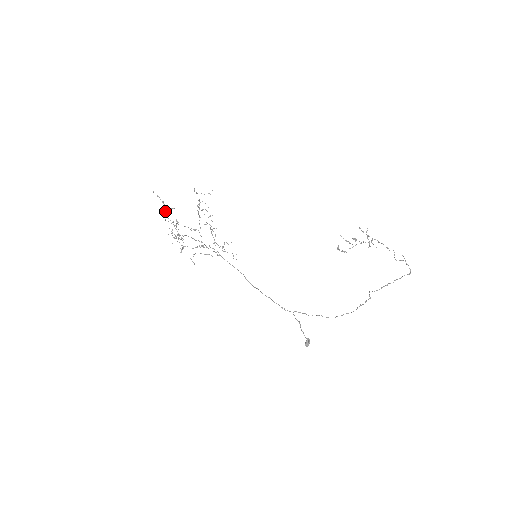
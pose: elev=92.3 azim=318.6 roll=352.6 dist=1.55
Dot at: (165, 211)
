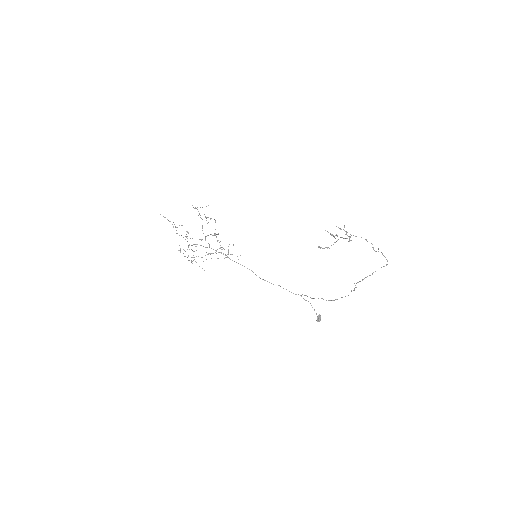
Dot at: occluded
